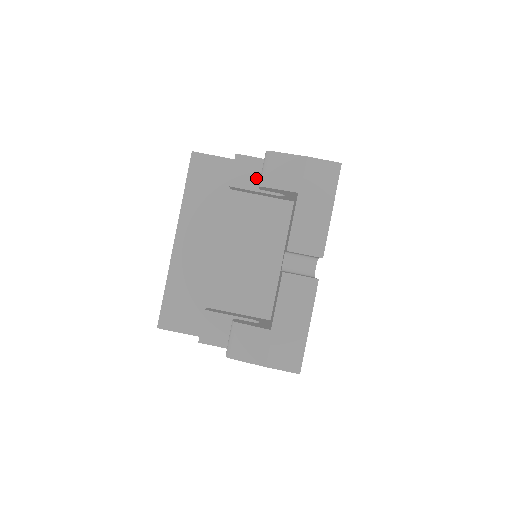
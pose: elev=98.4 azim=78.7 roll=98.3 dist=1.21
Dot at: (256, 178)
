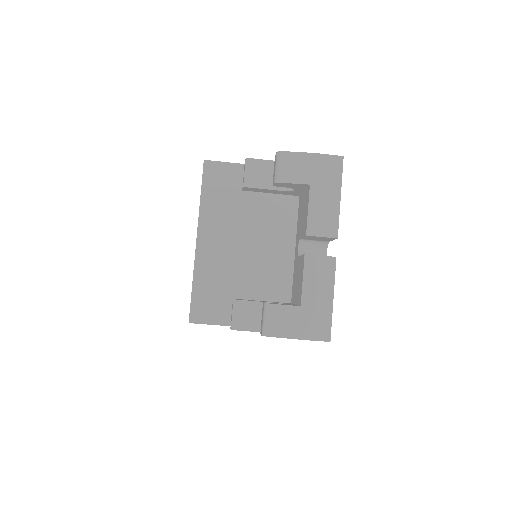
Dot at: (266, 178)
